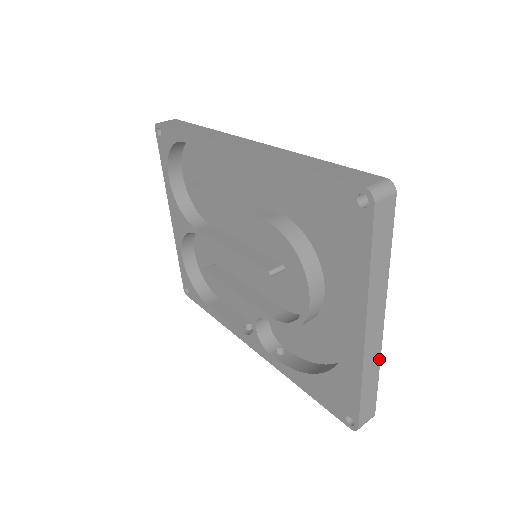
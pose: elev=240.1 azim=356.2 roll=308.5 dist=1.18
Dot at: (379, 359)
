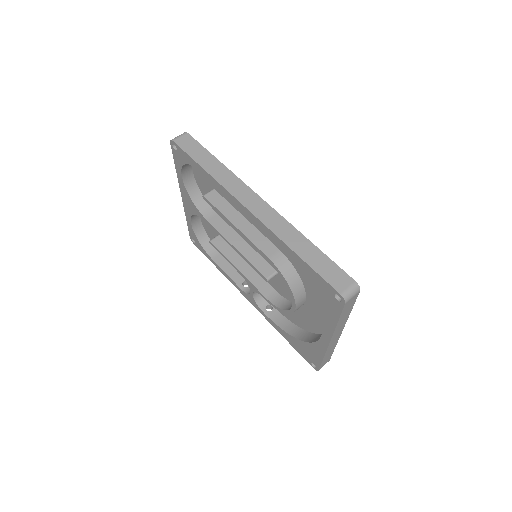
Dot at: (336, 344)
